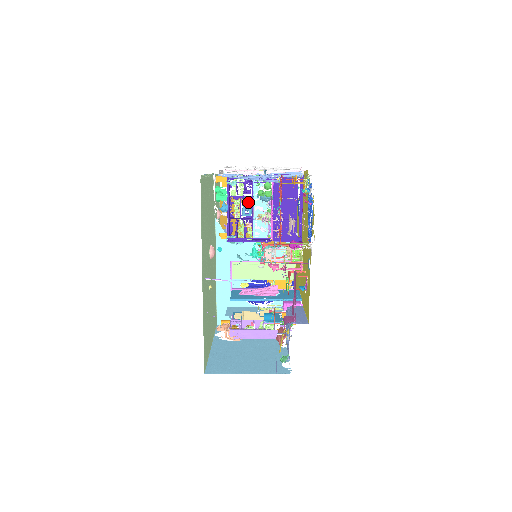
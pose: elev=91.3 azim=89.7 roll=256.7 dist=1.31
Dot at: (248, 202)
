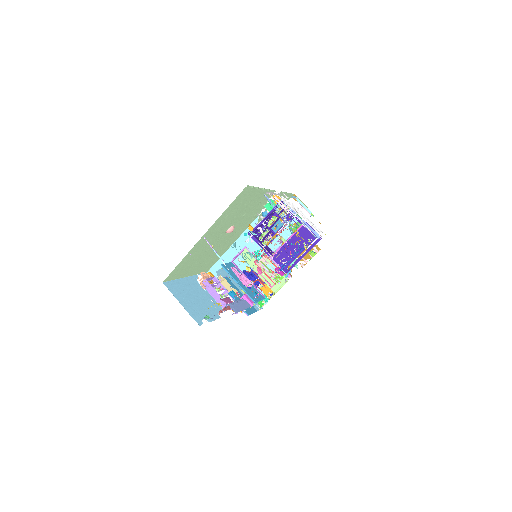
Dot at: (281, 224)
